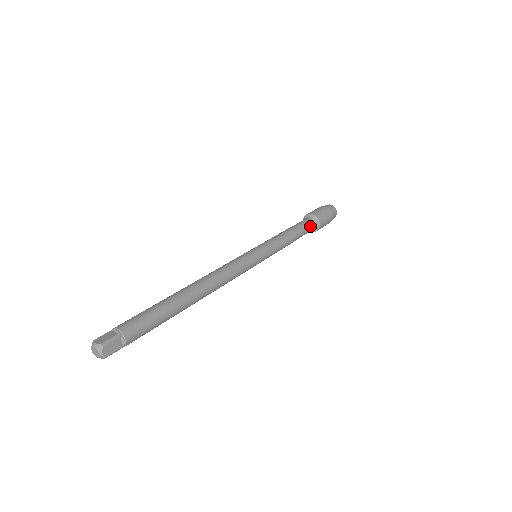
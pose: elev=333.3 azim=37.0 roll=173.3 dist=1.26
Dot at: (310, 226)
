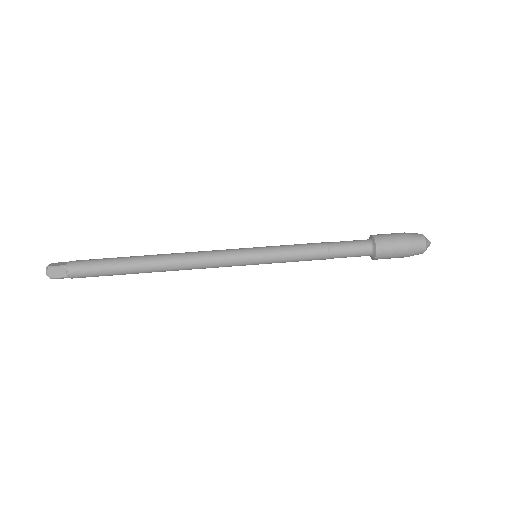
Dot at: (359, 249)
